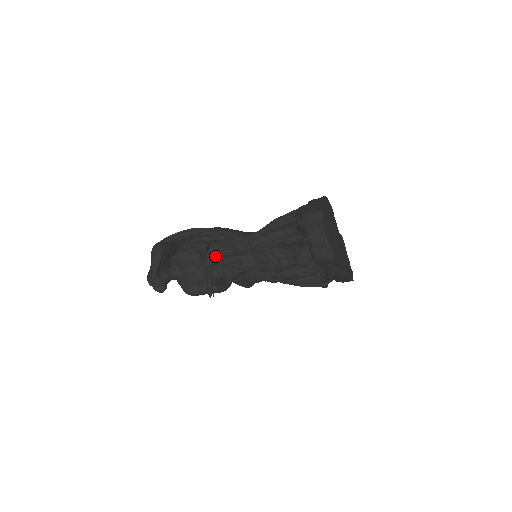
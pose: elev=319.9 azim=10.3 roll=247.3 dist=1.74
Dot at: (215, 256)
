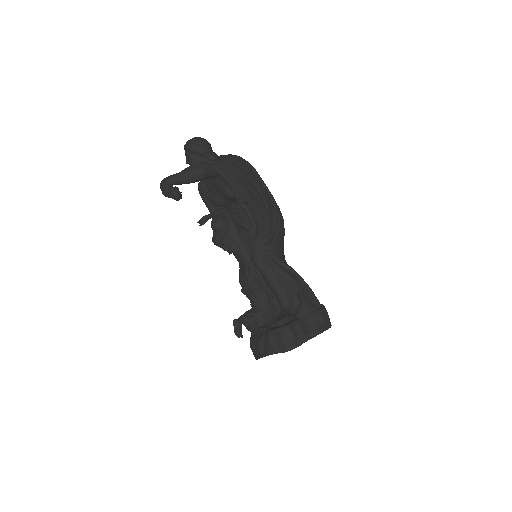
Dot at: (242, 209)
